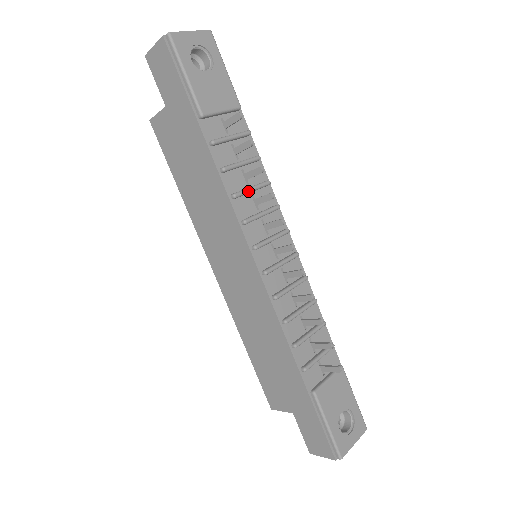
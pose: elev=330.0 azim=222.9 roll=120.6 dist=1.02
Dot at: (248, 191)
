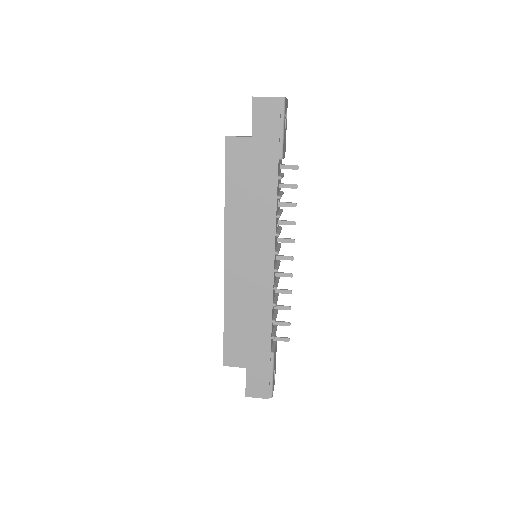
Dot at: occluded
